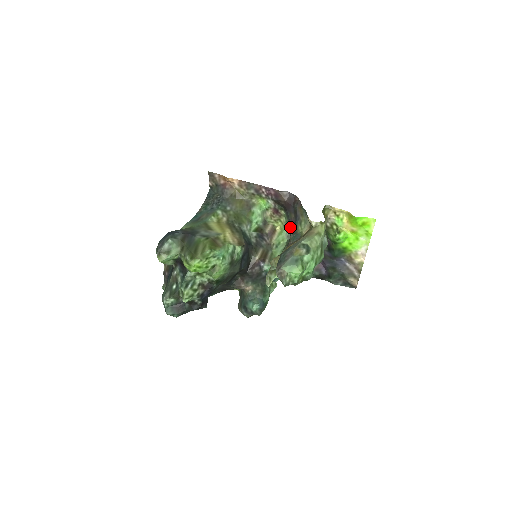
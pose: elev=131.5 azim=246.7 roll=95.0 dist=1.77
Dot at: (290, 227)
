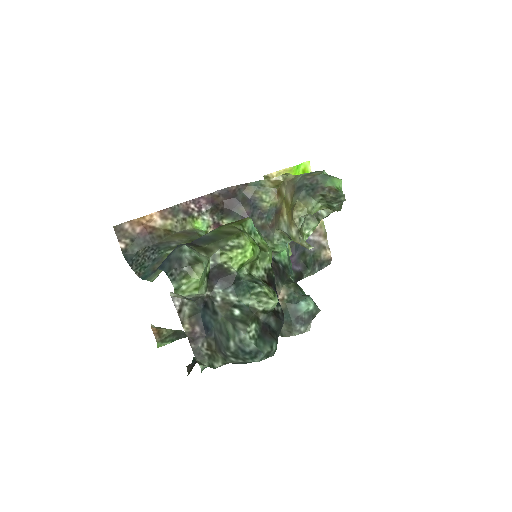
Dot at: occluded
